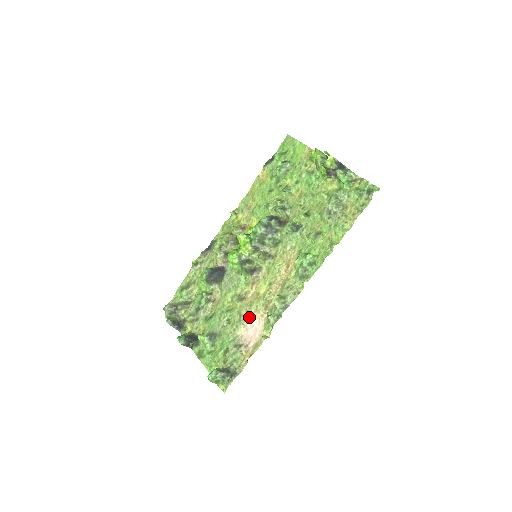
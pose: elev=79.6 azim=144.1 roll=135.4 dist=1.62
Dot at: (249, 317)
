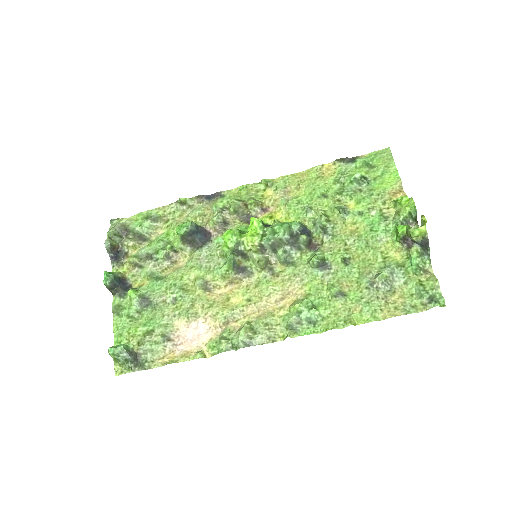
Dot at: (200, 316)
